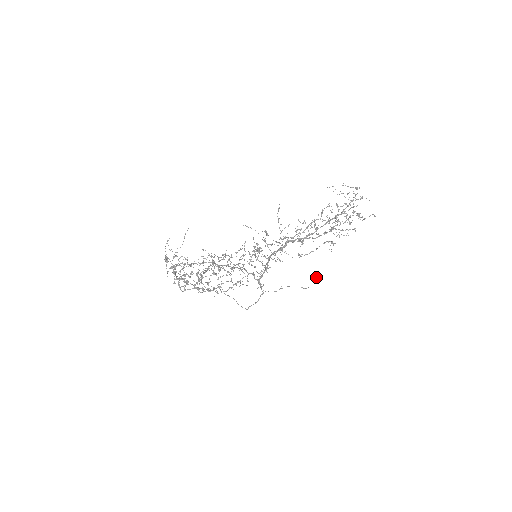
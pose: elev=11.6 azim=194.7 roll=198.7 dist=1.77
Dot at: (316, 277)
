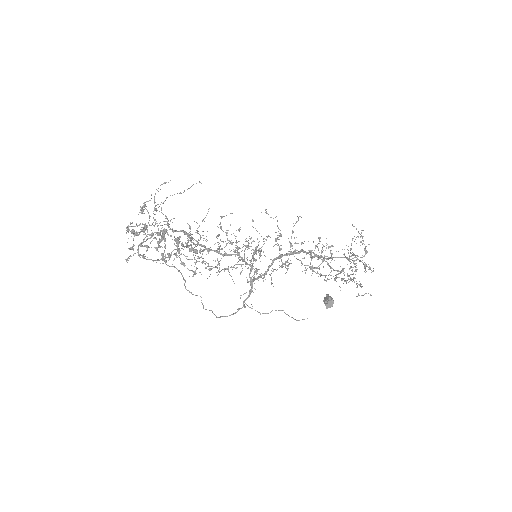
Dot at: (327, 298)
